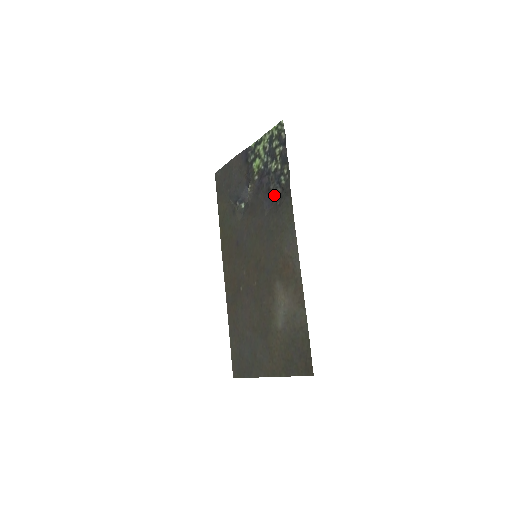
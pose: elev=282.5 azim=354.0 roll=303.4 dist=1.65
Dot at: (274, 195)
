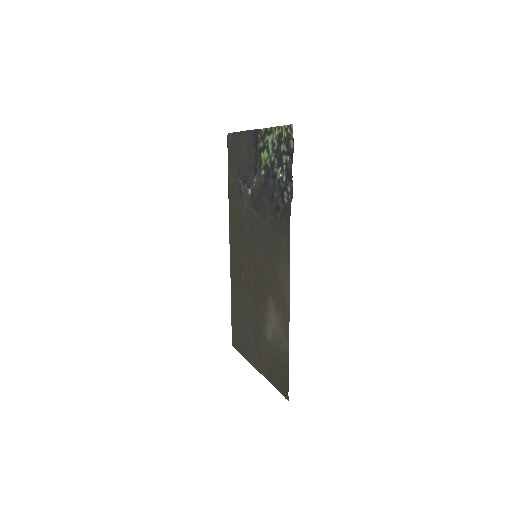
Dot at: (277, 206)
